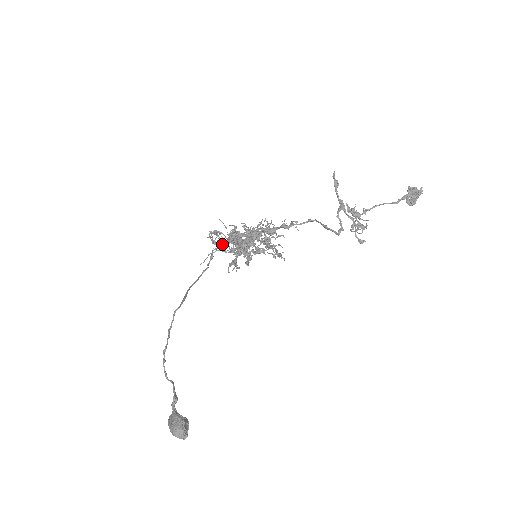
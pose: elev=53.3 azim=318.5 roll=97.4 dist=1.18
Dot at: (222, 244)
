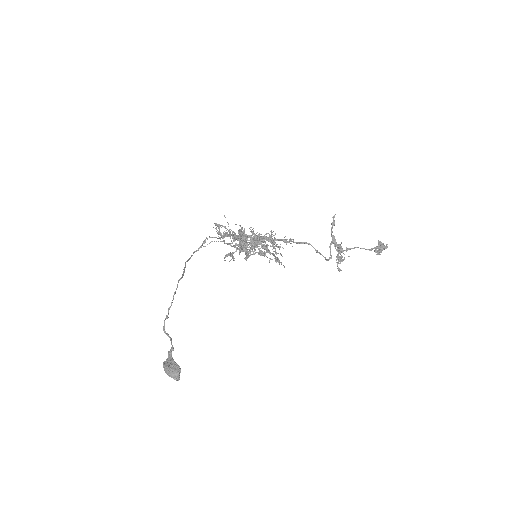
Dot at: (224, 237)
